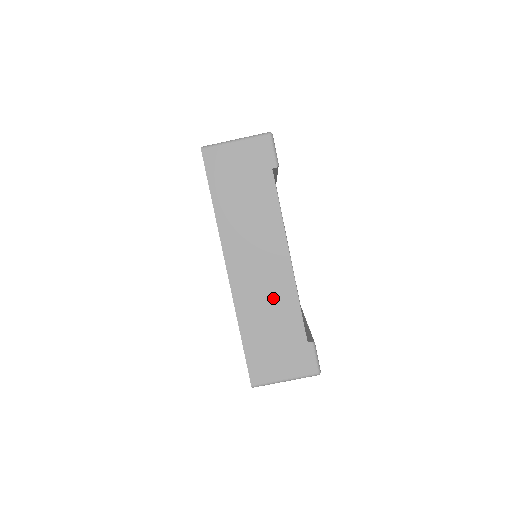
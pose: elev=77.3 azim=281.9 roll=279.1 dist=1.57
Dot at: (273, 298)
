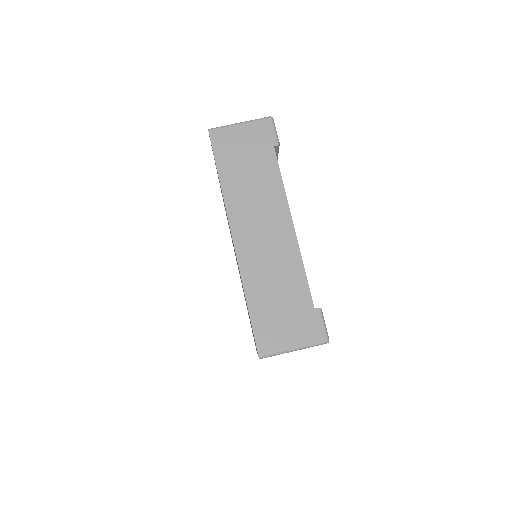
Dot at: (278, 265)
